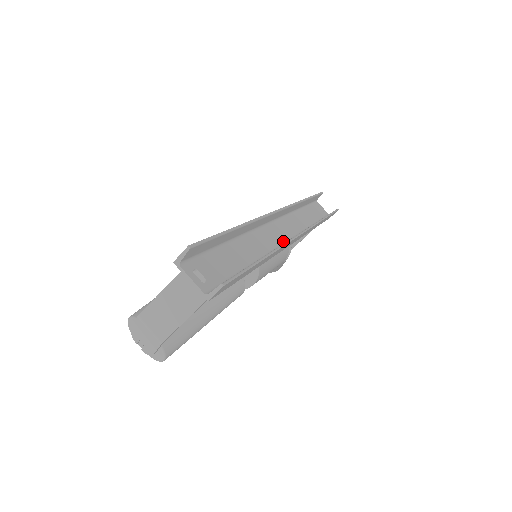
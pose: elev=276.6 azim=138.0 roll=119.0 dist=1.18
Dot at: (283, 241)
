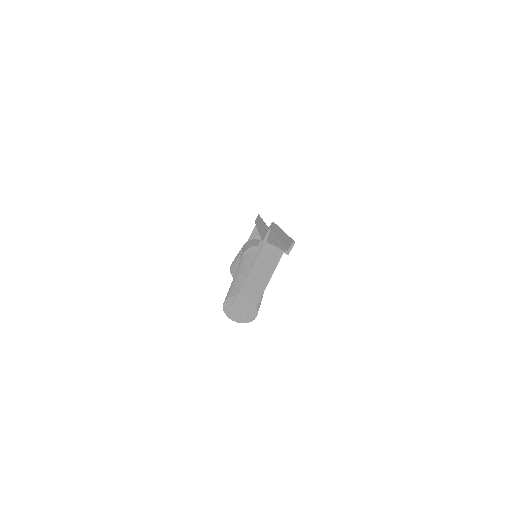
Dot at: occluded
